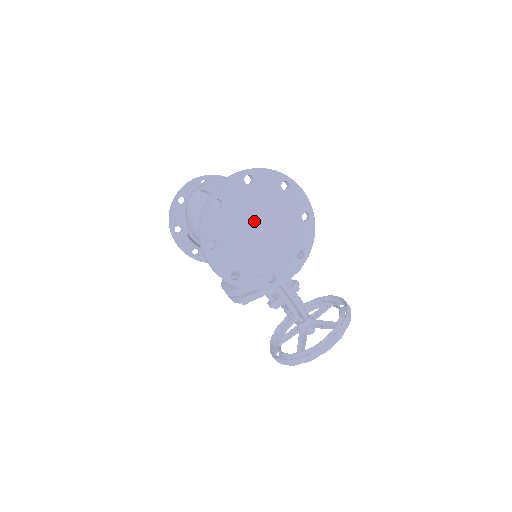
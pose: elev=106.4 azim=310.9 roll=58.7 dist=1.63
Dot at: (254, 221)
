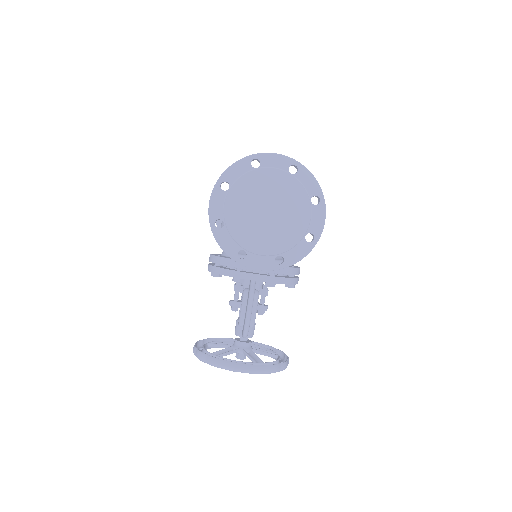
Dot at: (269, 200)
